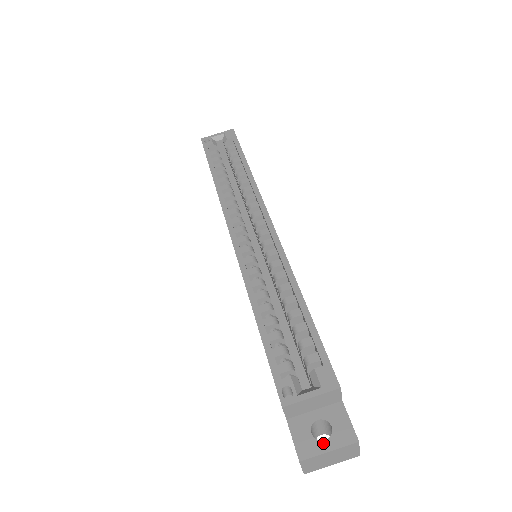
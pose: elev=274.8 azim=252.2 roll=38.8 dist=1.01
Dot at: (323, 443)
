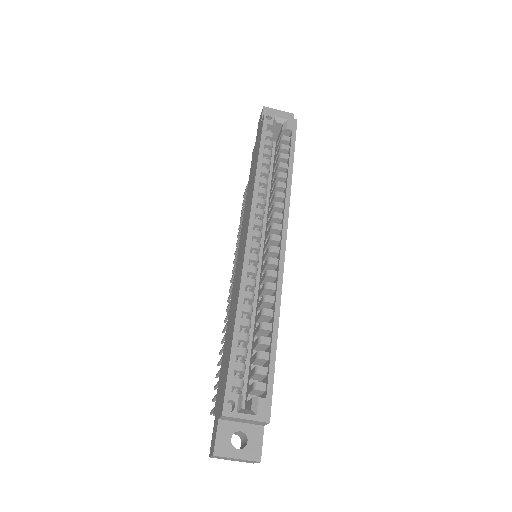
Dot at: (236, 451)
